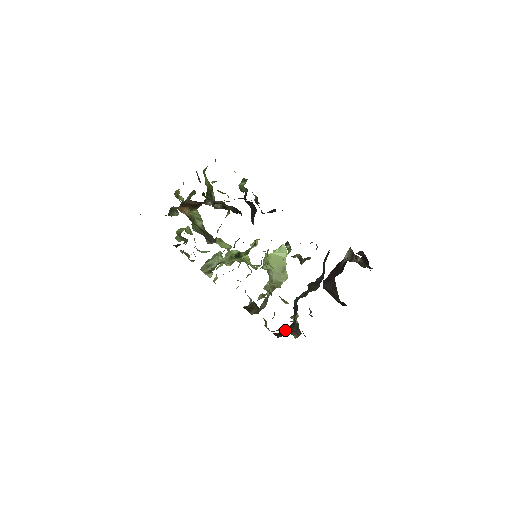
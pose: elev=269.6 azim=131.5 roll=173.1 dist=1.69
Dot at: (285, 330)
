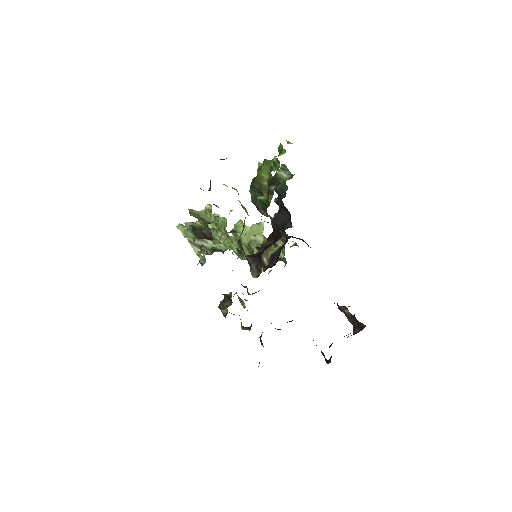
Dot at: occluded
